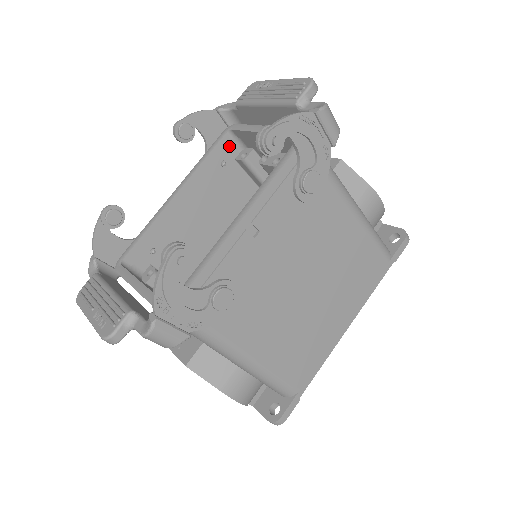
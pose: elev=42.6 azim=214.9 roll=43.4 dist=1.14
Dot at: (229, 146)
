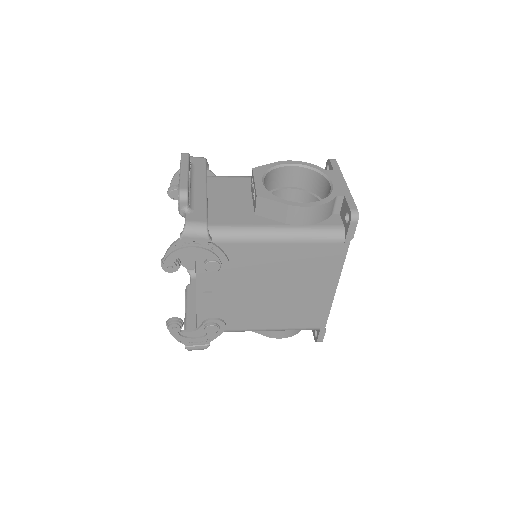
Dot at: occluded
